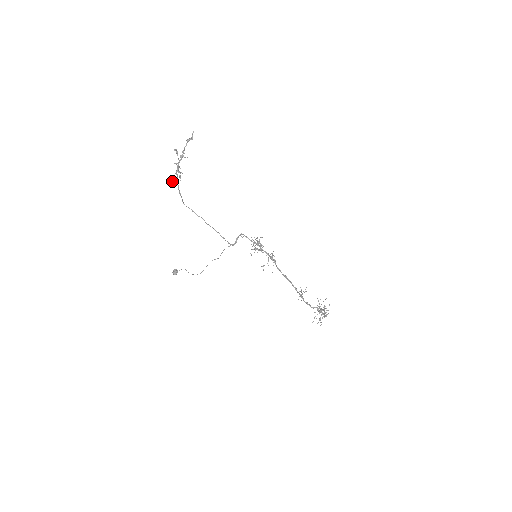
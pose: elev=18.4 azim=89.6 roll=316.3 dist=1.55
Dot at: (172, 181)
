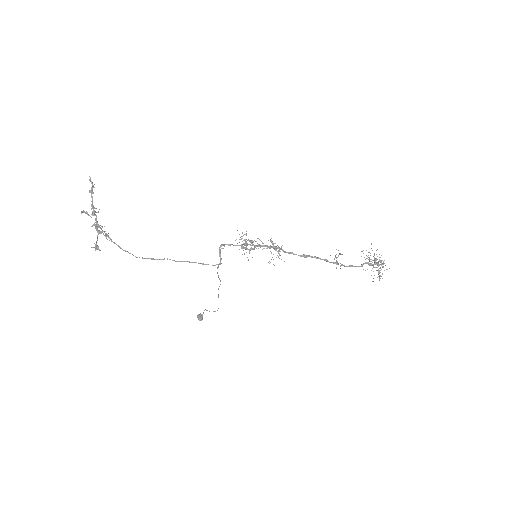
Dot at: (97, 249)
